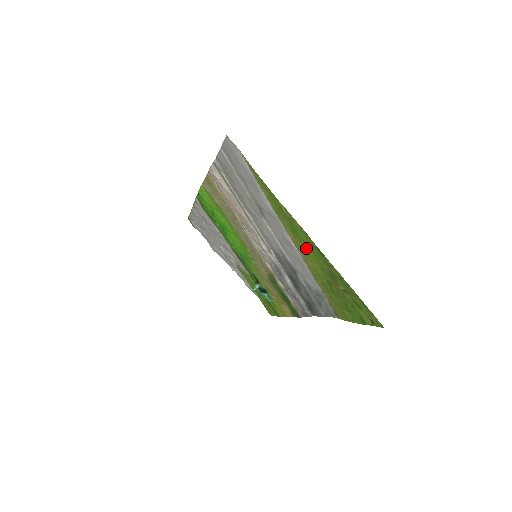
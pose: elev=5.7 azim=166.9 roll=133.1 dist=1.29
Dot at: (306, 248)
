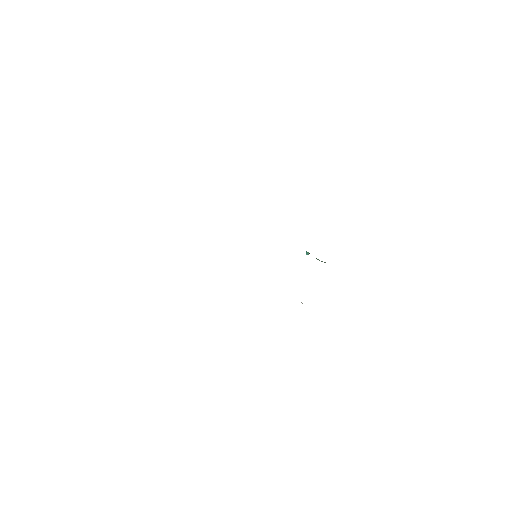
Dot at: occluded
